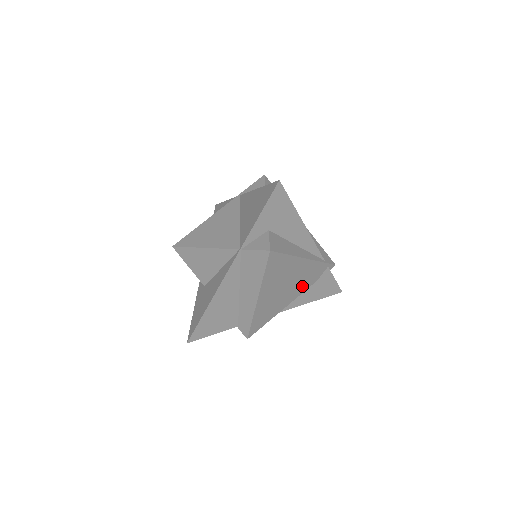
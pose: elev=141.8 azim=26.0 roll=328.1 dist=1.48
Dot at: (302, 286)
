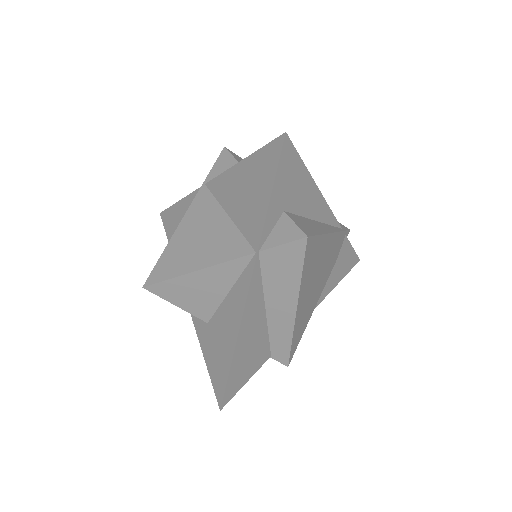
Dot at: (327, 271)
